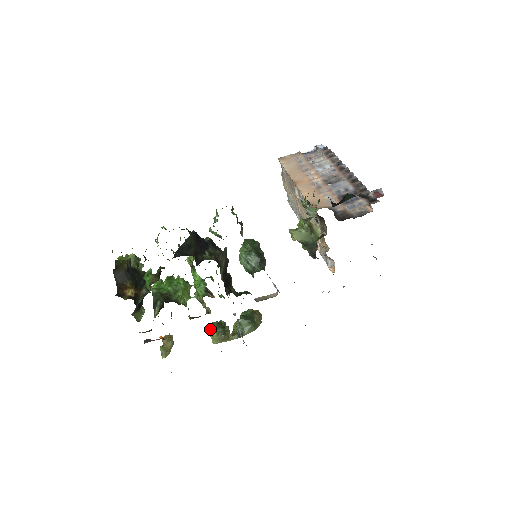
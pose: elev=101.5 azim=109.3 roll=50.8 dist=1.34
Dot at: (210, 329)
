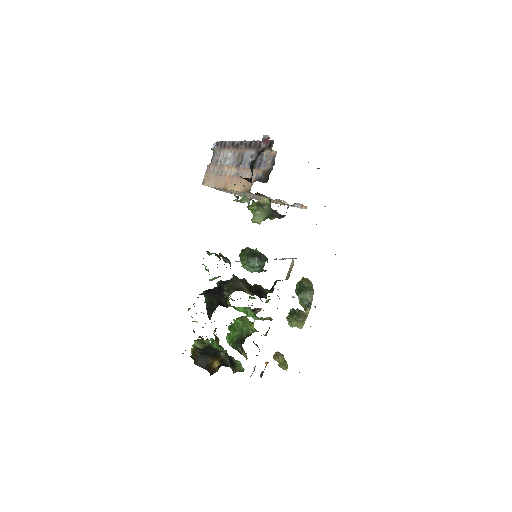
Dot at: (289, 323)
